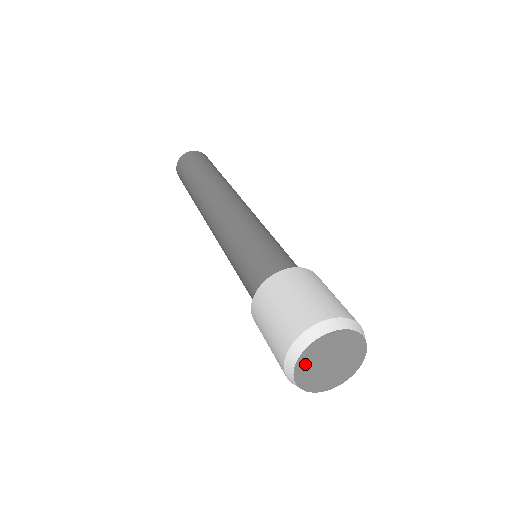
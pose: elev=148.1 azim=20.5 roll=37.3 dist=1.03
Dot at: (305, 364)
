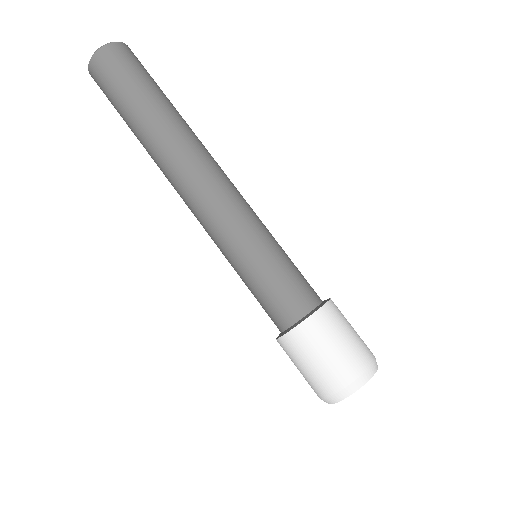
Dot at: occluded
